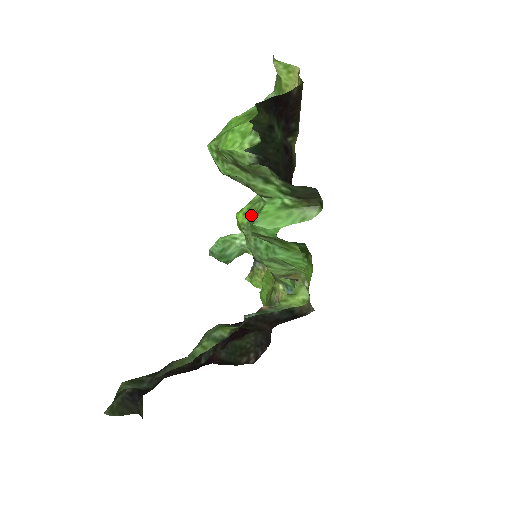
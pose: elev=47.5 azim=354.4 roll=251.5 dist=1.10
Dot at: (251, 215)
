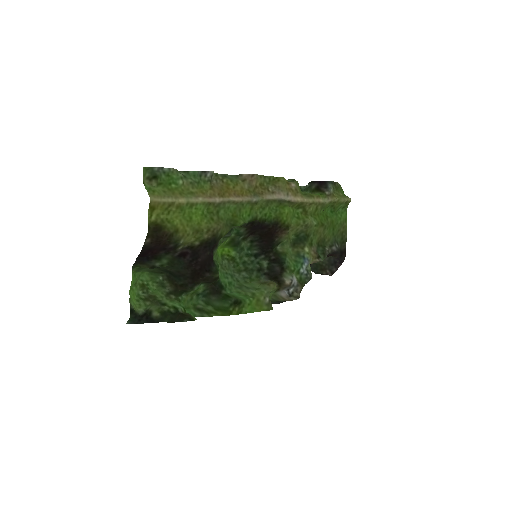
Dot at: (217, 258)
